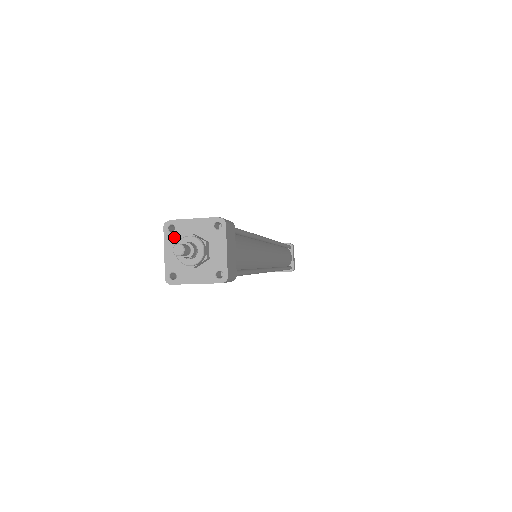
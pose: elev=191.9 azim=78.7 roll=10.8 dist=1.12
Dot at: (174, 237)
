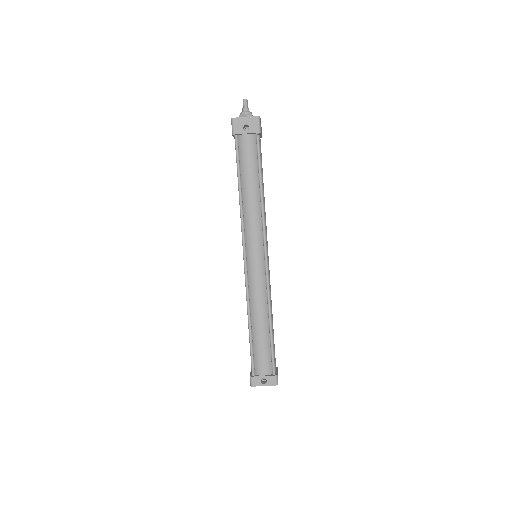
Dot at: occluded
